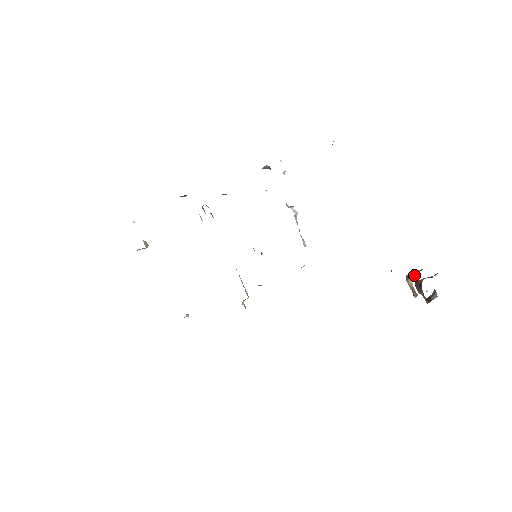
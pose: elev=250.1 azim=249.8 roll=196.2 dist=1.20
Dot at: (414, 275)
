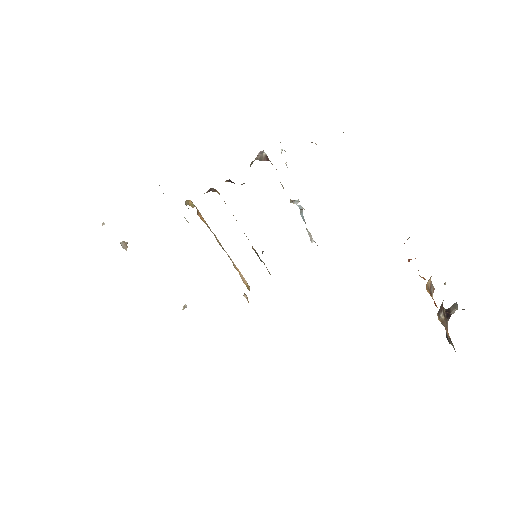
Dot at: occluded
